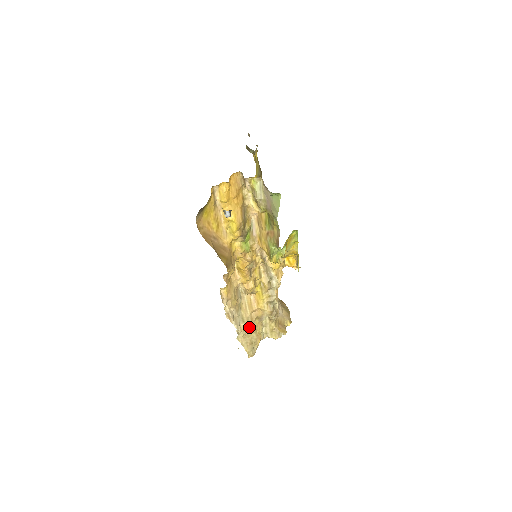
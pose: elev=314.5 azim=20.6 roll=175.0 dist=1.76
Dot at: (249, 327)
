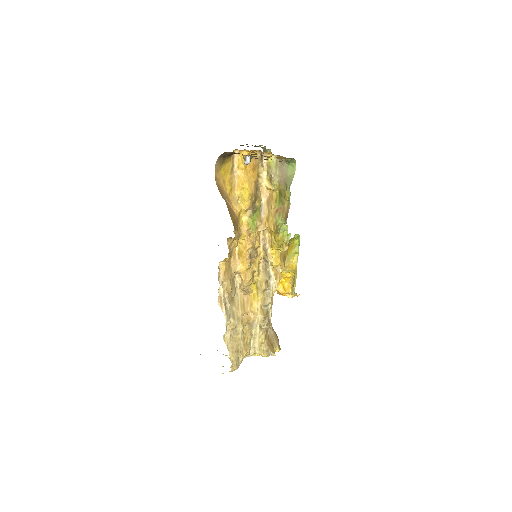
Dot at: (238, 329)
